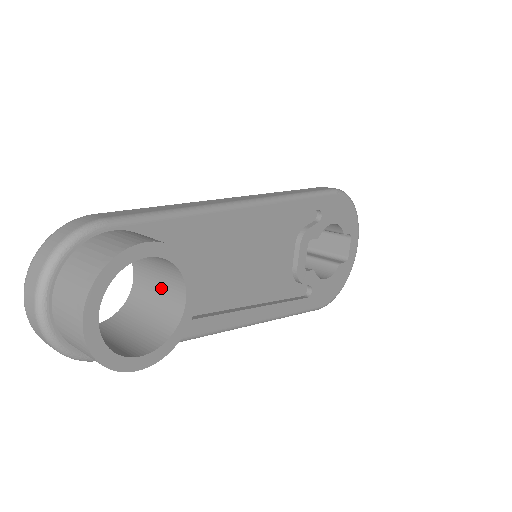
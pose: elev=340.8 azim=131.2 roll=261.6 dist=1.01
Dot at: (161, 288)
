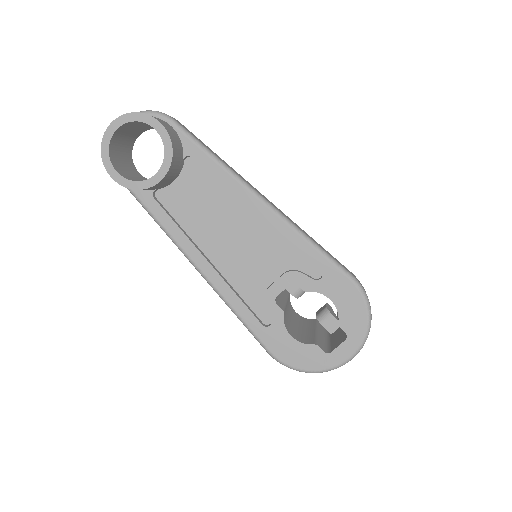
Dot at: occluded
